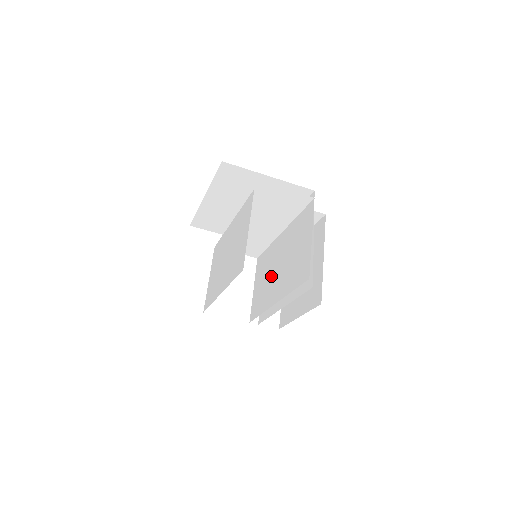
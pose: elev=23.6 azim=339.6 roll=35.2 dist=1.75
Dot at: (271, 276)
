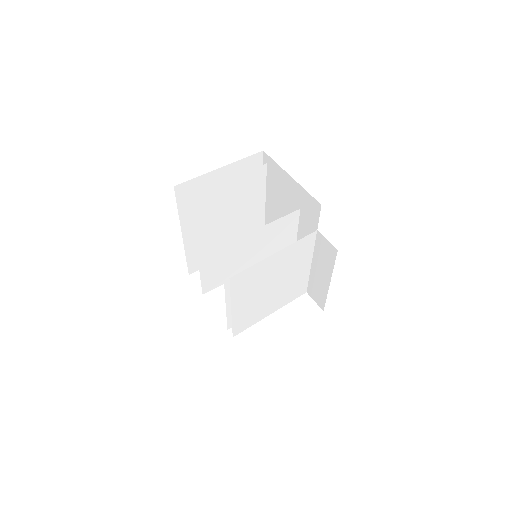
Dot at: occluded
